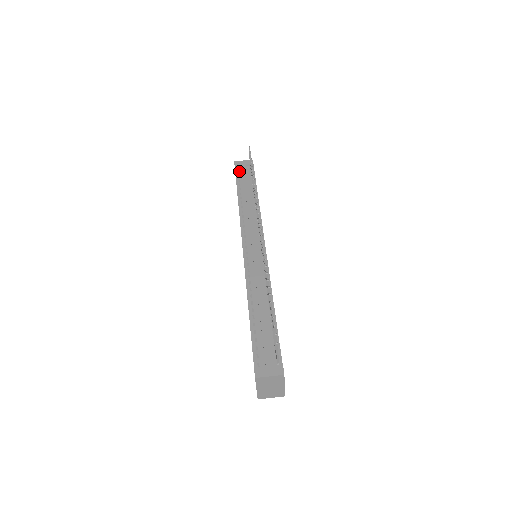
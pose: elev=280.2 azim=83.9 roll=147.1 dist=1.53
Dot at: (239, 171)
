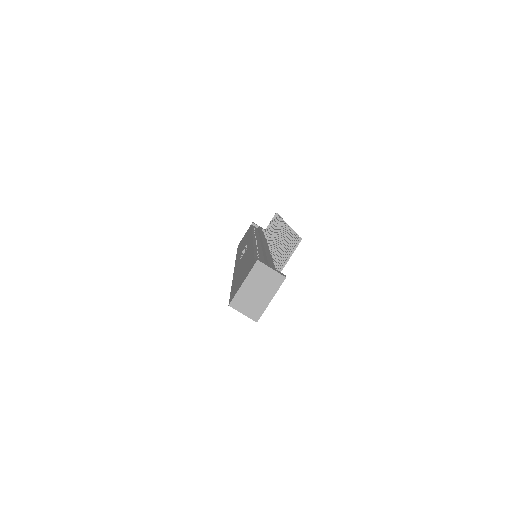
Dot at: (255, 227)
